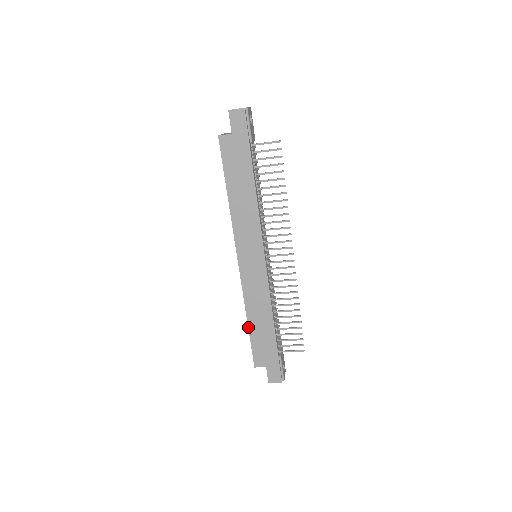
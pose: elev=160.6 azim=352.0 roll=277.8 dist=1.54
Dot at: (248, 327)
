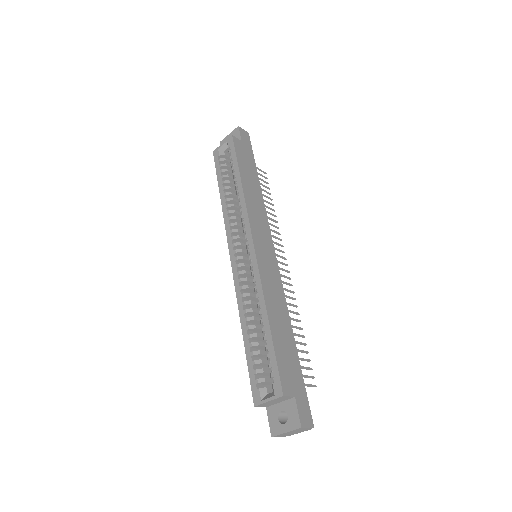
Dot at: (270, 328)
